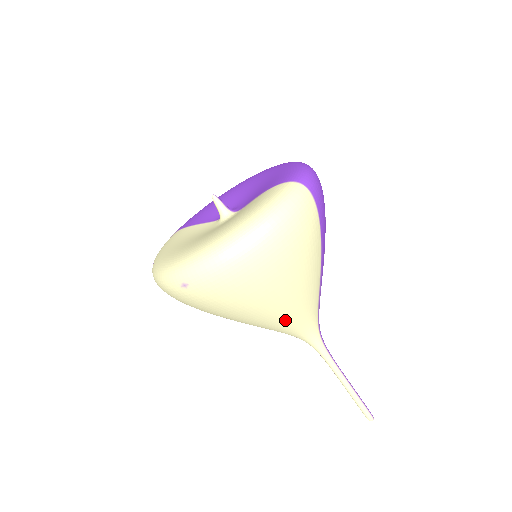
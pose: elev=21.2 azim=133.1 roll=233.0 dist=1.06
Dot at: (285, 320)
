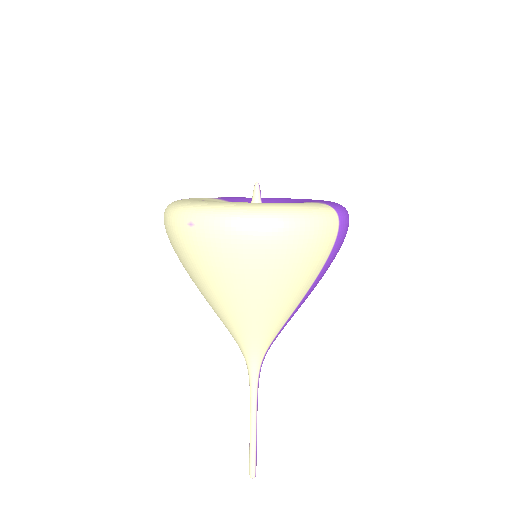
Dot at: (246, 320)
